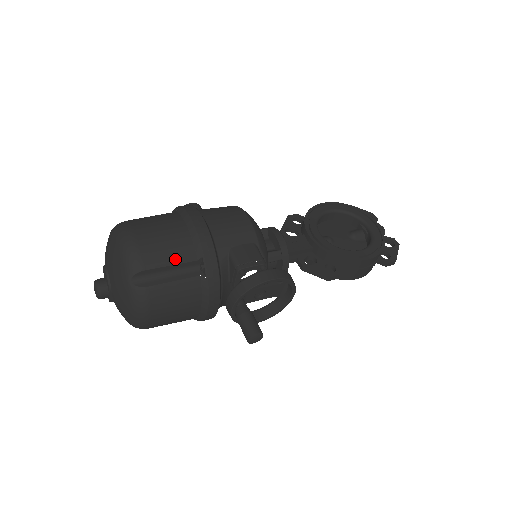
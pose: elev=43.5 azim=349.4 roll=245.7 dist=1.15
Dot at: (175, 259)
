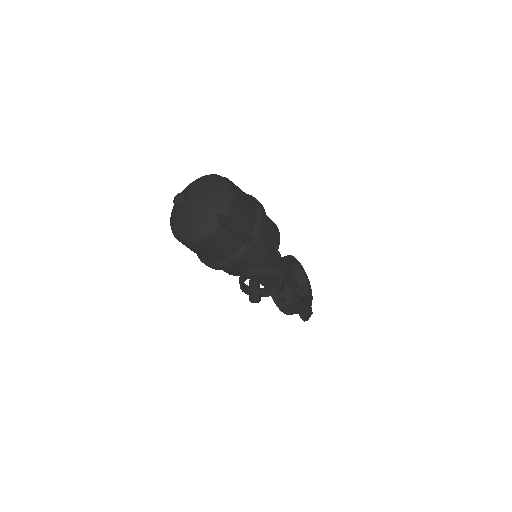
Dot at: (244, 224)
